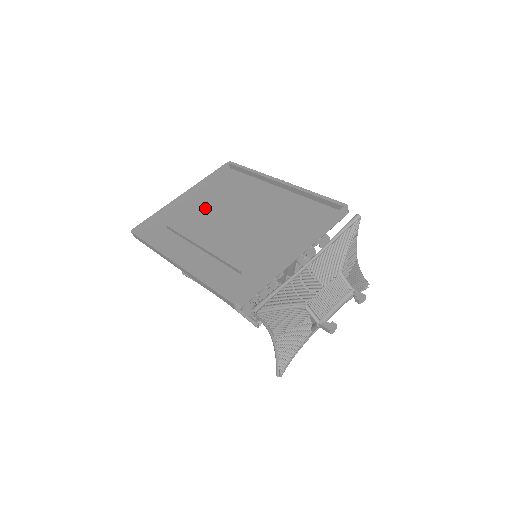
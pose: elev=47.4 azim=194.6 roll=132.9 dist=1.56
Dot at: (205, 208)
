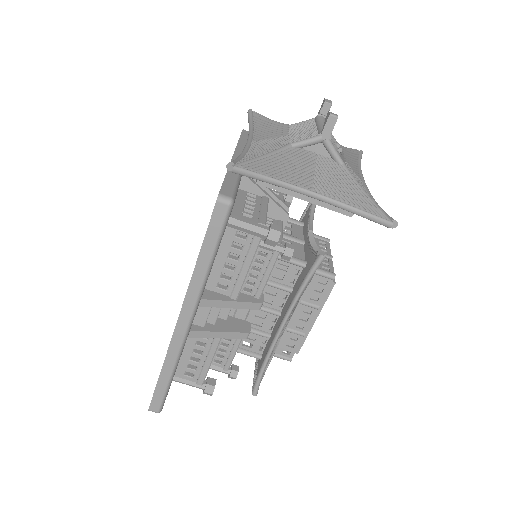
Dot at: occluded
